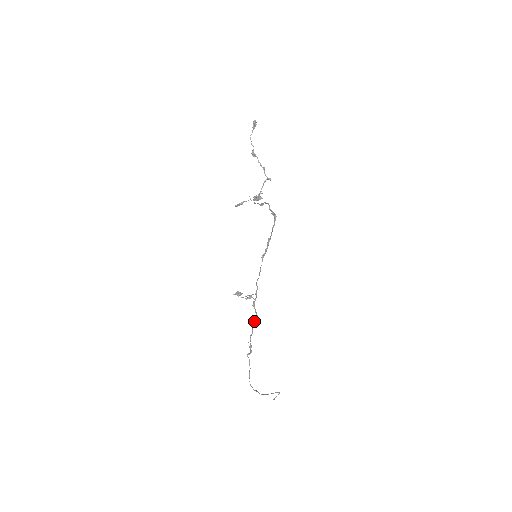
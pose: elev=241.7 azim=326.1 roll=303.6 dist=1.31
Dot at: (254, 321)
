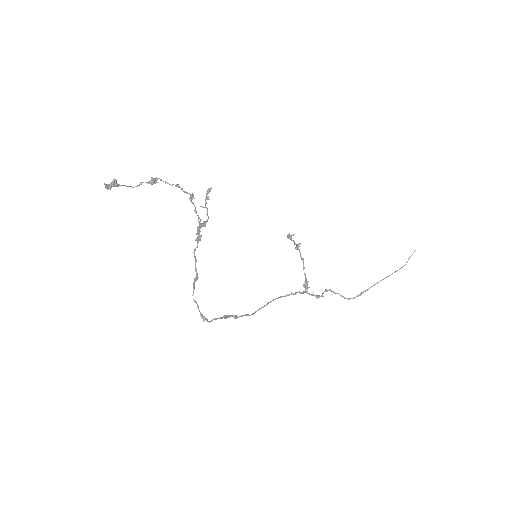
Dot at: occluded
